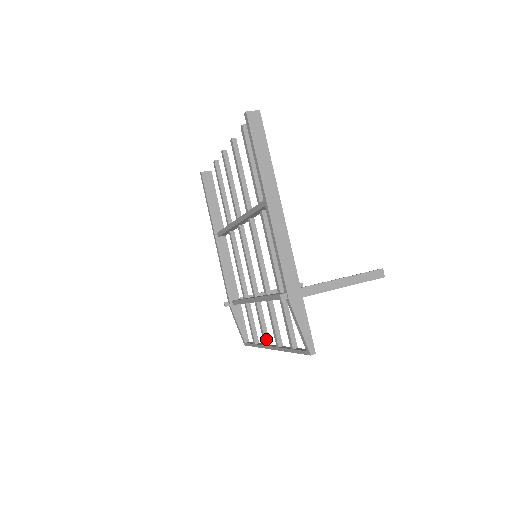
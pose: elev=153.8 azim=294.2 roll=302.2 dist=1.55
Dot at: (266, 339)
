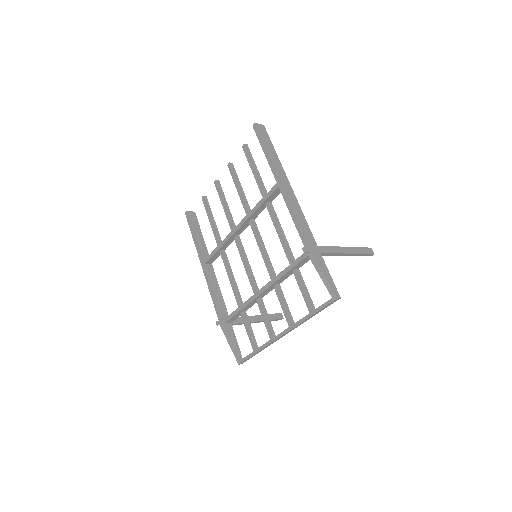
Dot at: (272, 332)
